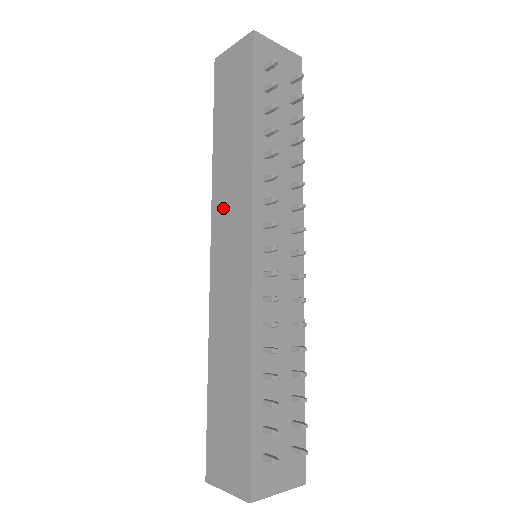
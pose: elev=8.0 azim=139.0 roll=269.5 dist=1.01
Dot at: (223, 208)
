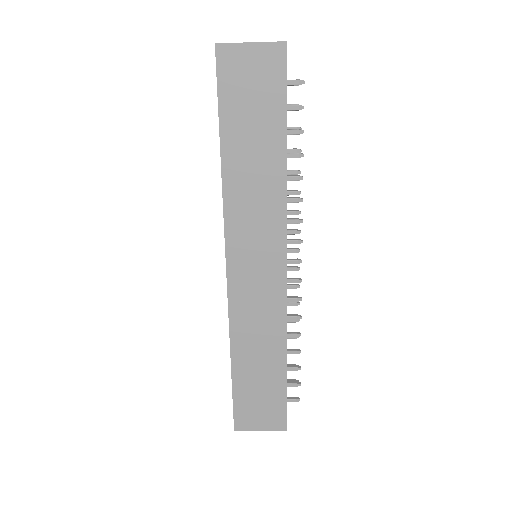
Dot at: (244, 226)
